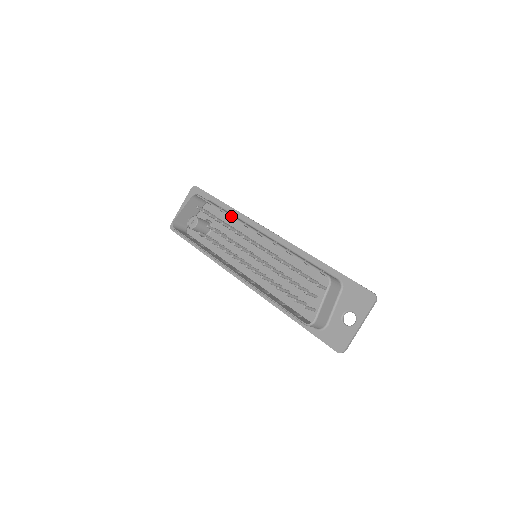
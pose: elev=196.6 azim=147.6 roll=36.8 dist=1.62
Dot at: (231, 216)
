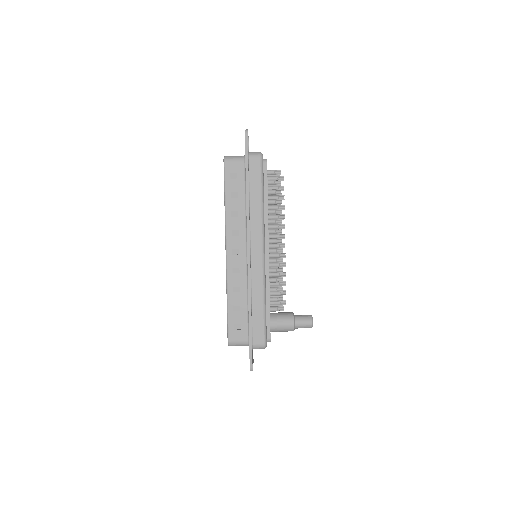
Dot at: occluded
